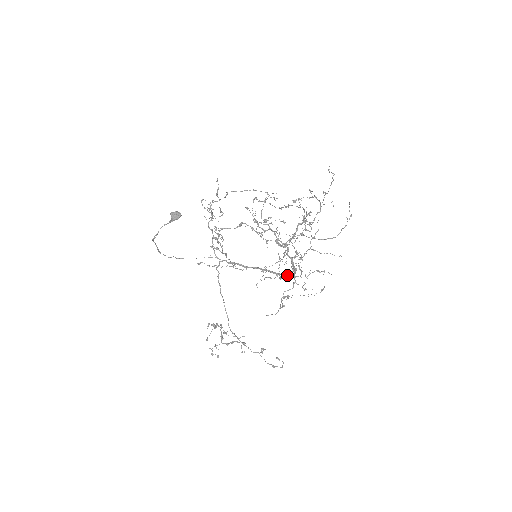
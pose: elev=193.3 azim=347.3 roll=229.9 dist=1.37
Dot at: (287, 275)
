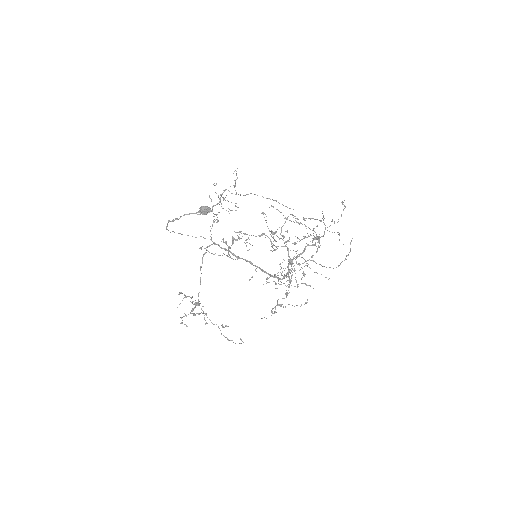
Dot at: (275, 277)
